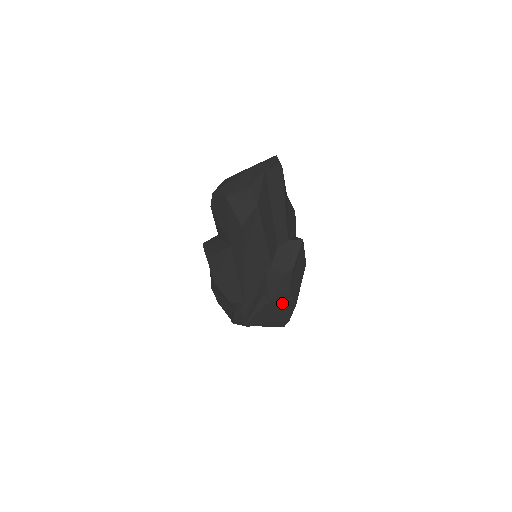
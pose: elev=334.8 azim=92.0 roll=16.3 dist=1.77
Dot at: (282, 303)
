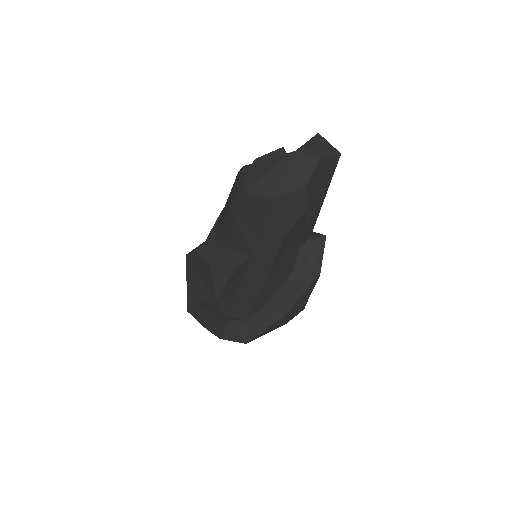
Dot at: (294, 312)
